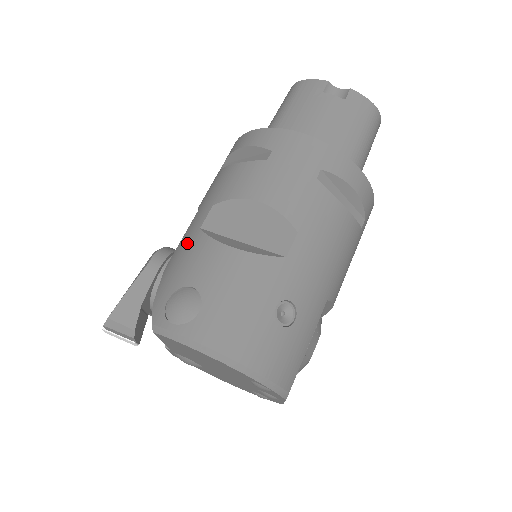
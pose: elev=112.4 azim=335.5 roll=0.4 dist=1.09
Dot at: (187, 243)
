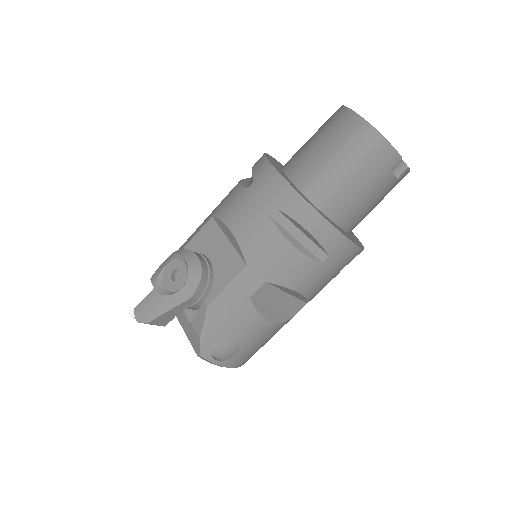
Dot at: (235, 304)
